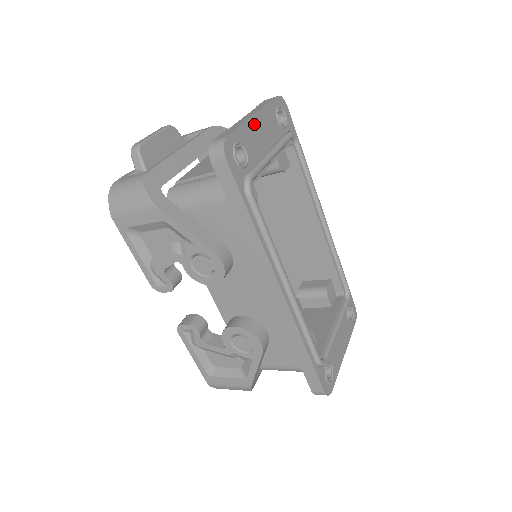
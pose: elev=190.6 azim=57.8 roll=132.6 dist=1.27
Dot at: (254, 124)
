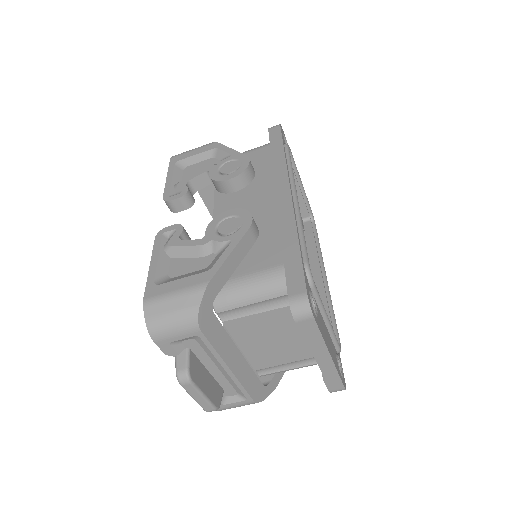
Dot at: occluded
